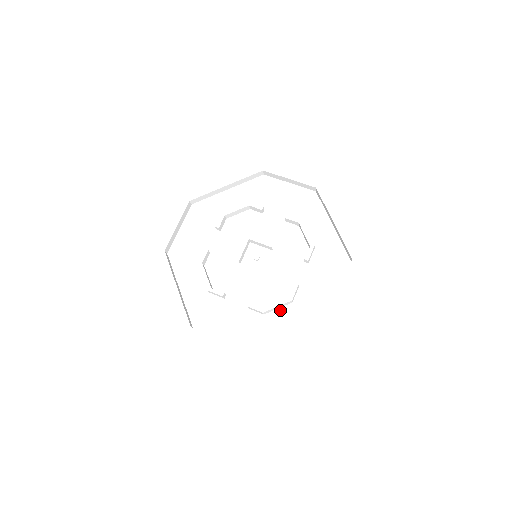
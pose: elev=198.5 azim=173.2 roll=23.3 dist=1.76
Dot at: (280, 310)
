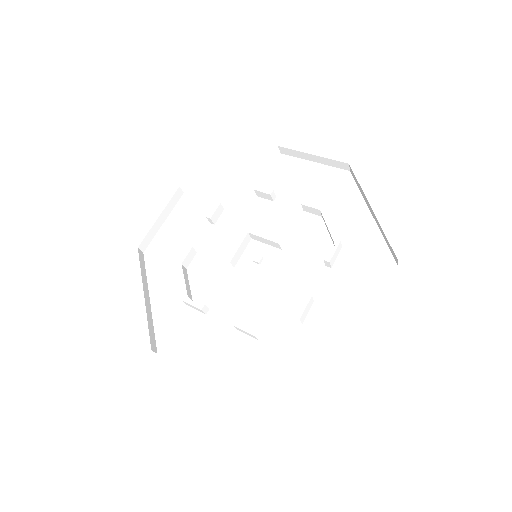
Dot at: (282, 334)
